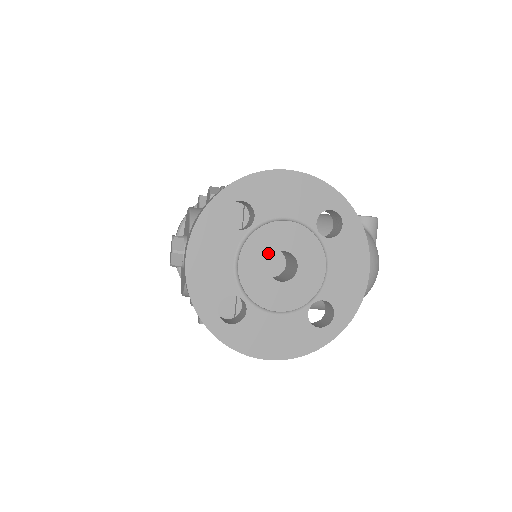
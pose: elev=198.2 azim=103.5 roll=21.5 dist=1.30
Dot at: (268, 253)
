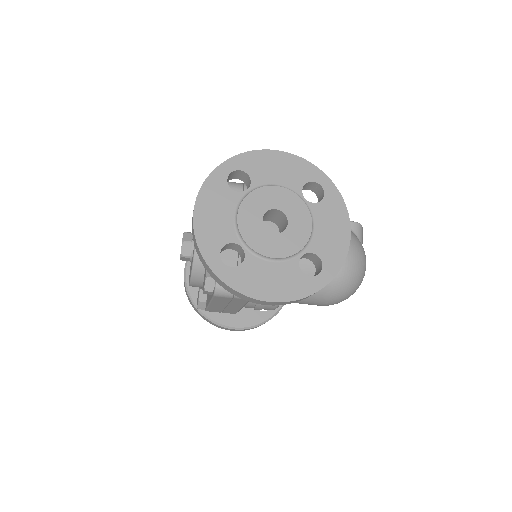
Dot at: (262, 210)
